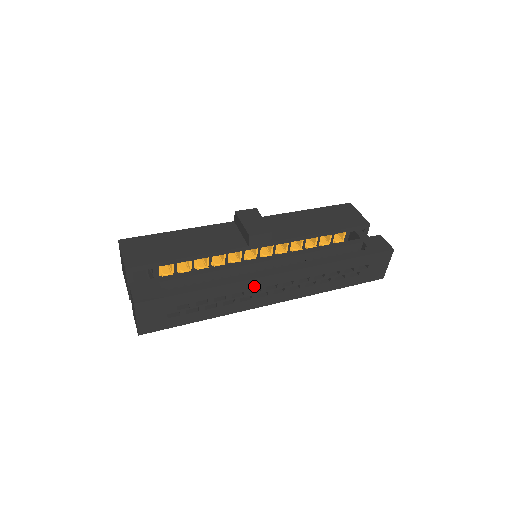
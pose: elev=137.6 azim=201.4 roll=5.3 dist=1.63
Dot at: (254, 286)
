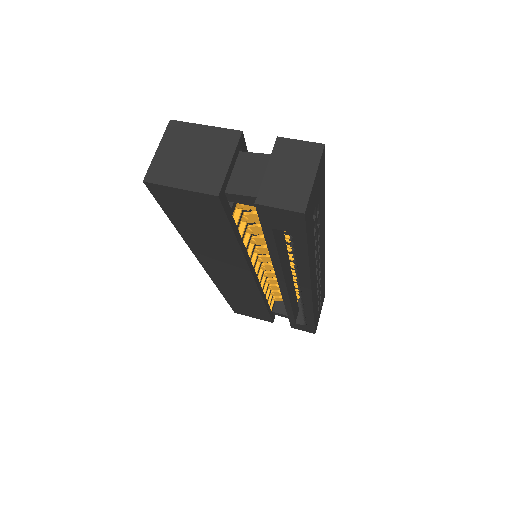
Dot at: (321, 246)
